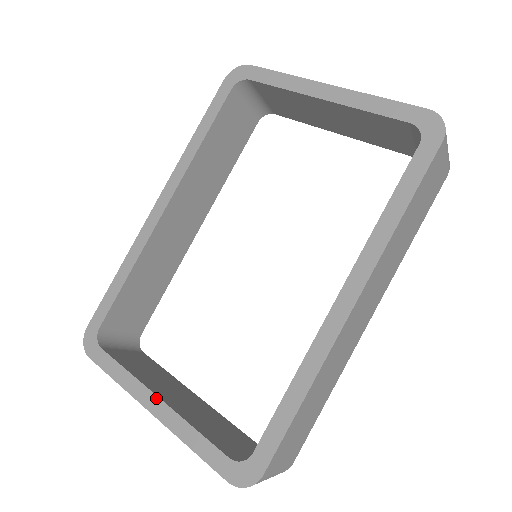
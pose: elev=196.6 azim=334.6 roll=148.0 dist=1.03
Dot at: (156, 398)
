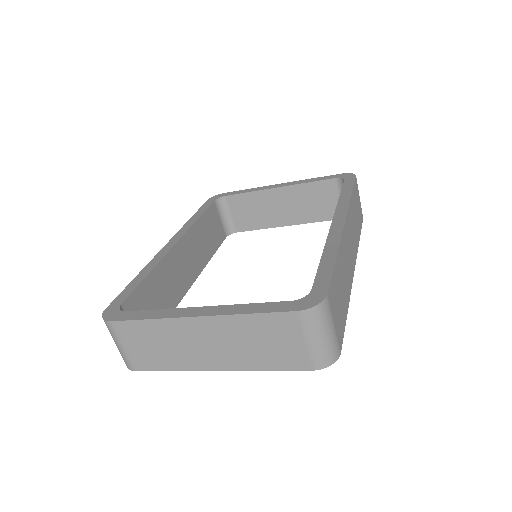
Dot at: (200, 308)
